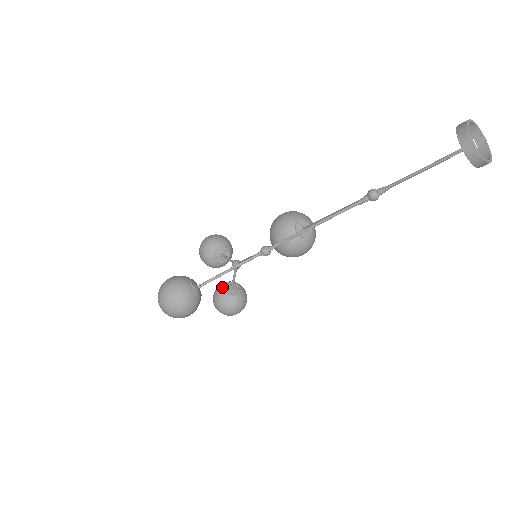
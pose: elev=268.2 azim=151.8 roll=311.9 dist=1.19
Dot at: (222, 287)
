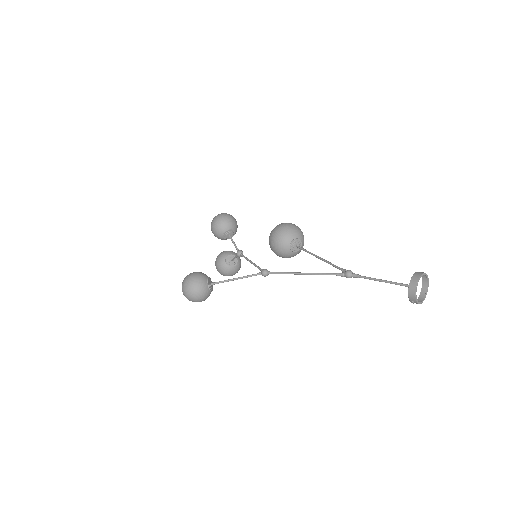
Dot at: (224, 258)
